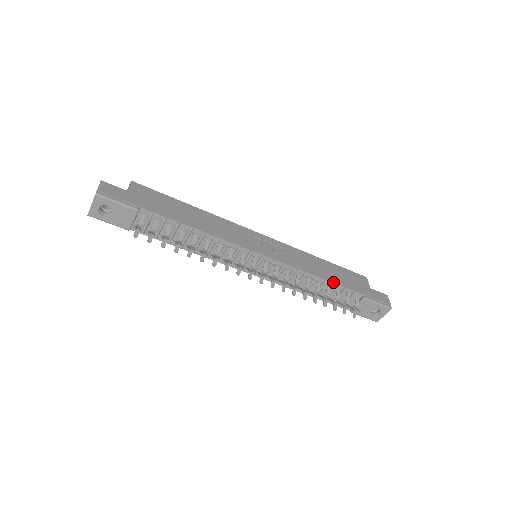
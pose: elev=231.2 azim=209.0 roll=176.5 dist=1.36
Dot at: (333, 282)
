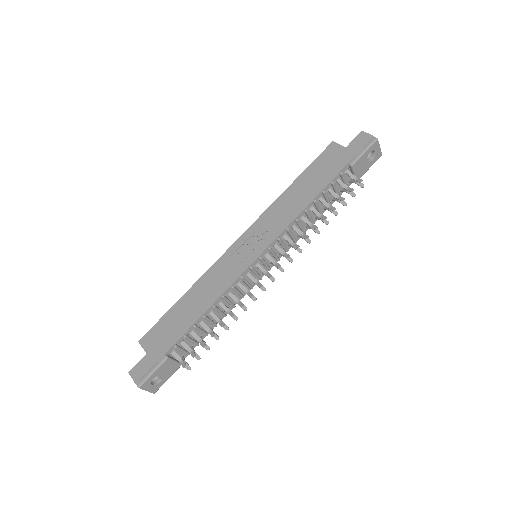
Dot at: (318, 193)
